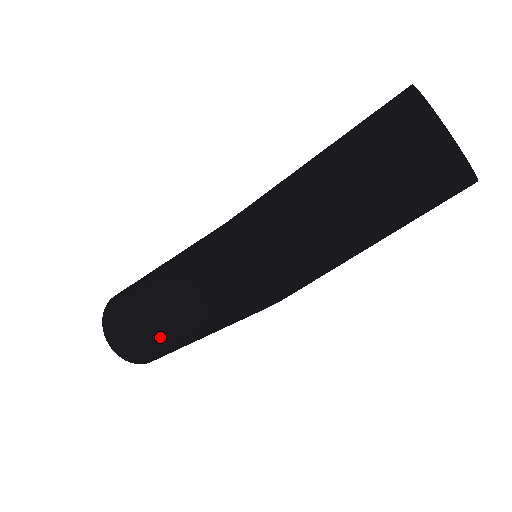
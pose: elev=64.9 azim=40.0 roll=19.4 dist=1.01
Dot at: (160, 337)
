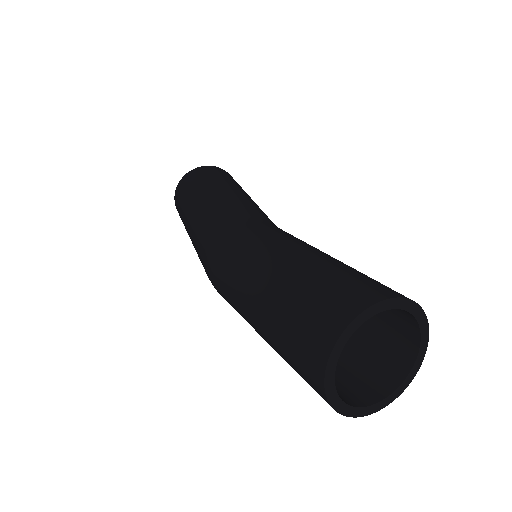
Dot at: occluded
